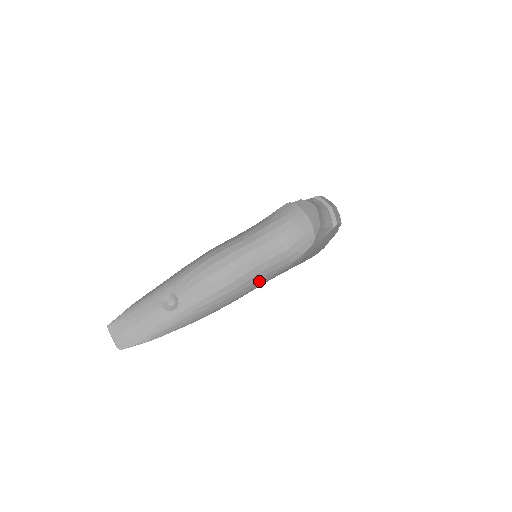
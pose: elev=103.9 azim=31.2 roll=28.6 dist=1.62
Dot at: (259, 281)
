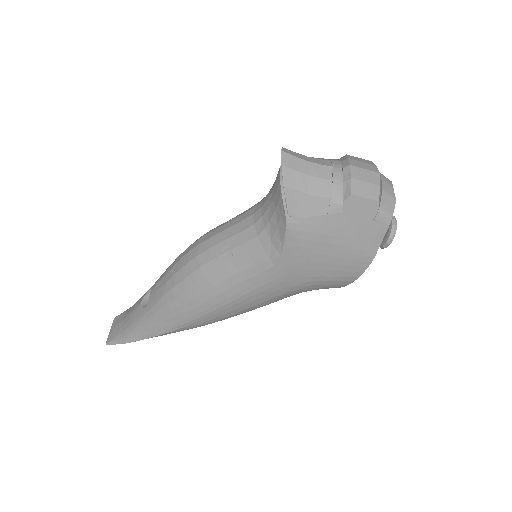
Dot at: (228, 285)
